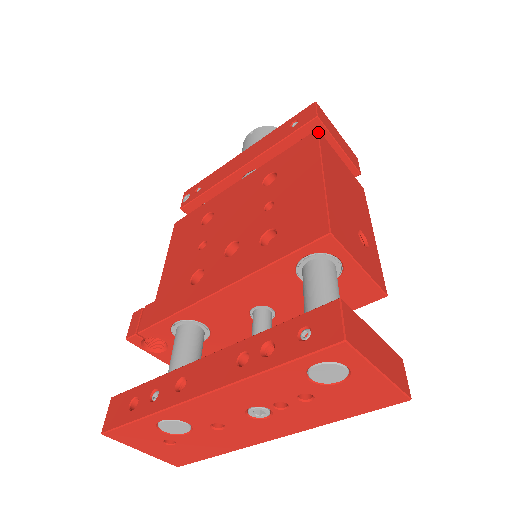
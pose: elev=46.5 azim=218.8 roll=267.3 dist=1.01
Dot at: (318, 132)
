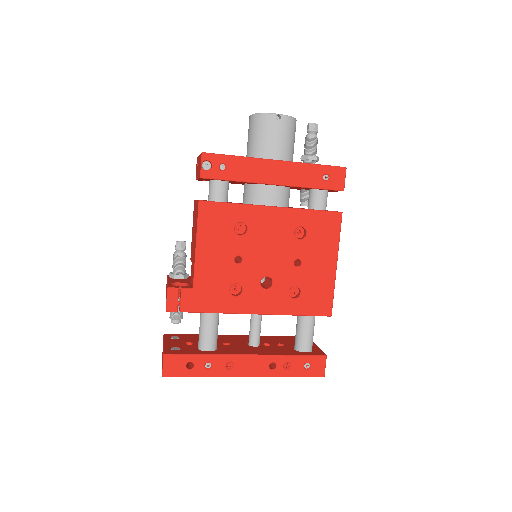
Dot at: occluded
